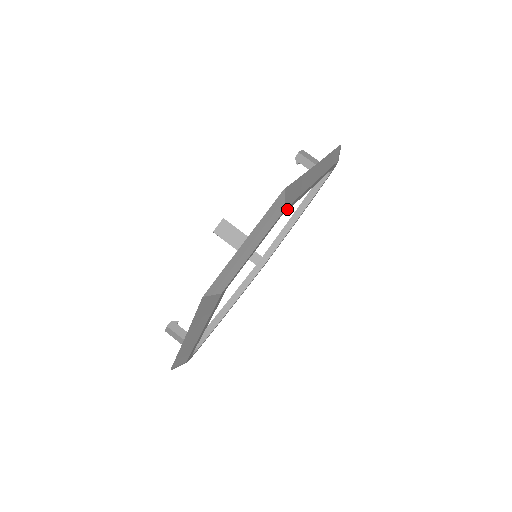
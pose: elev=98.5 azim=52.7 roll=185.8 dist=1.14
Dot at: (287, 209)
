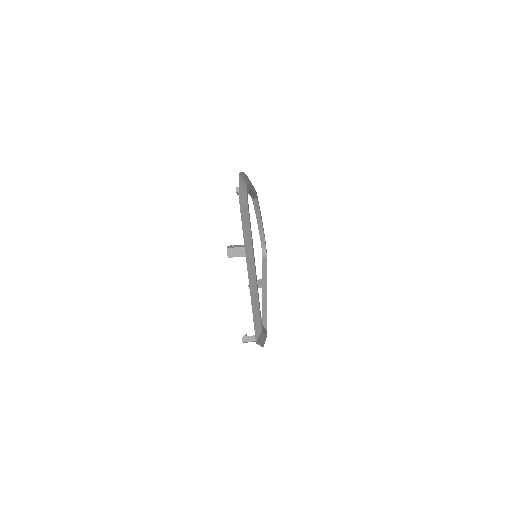
Dot at: (261, 320)
